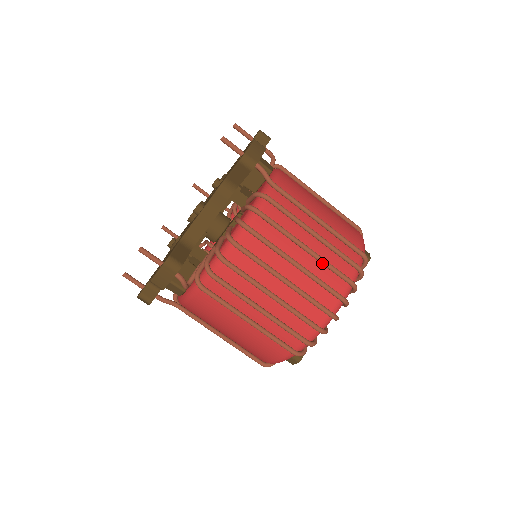
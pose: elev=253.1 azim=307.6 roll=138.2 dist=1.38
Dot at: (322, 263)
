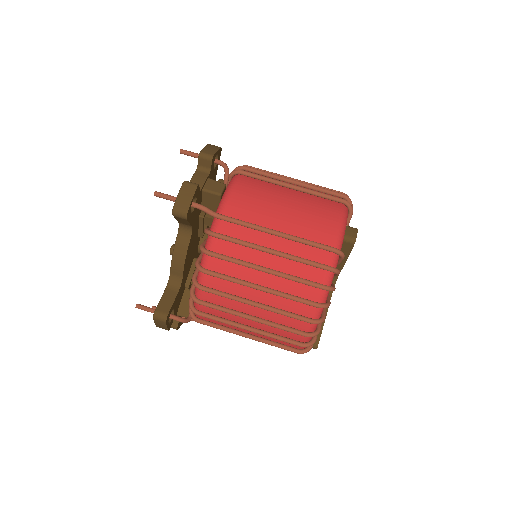
Dot at: (286, 279)
